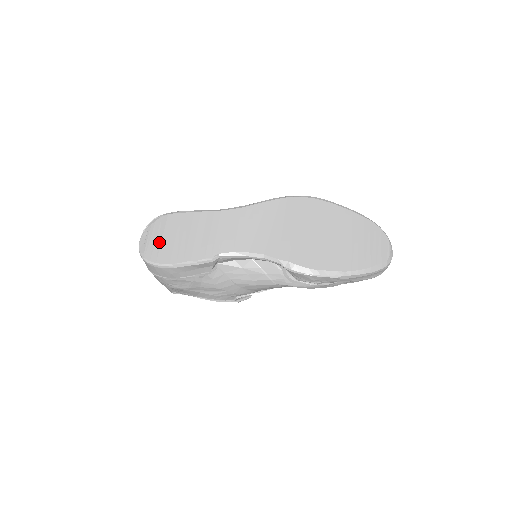
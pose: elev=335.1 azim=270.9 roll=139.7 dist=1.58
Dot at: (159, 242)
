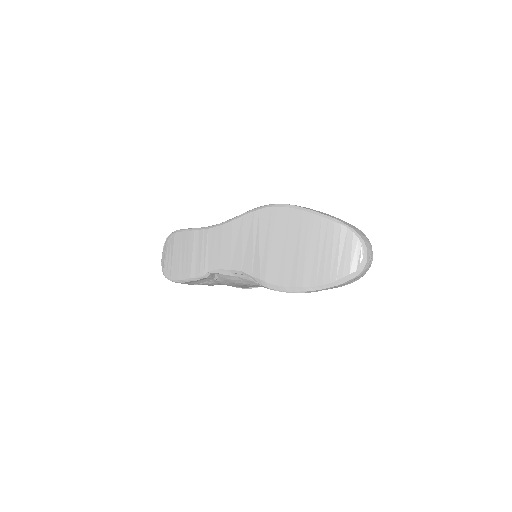
Dot at: (171, 260)
